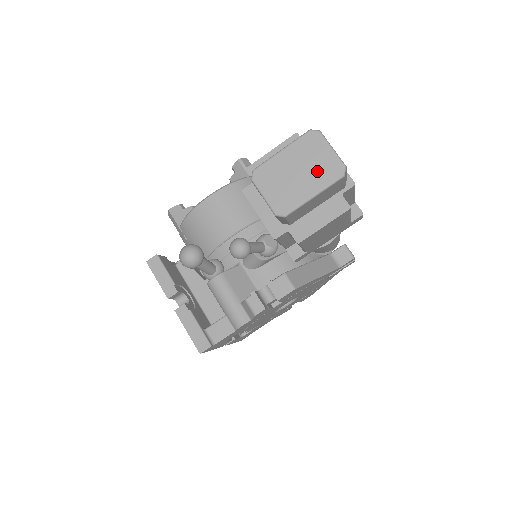
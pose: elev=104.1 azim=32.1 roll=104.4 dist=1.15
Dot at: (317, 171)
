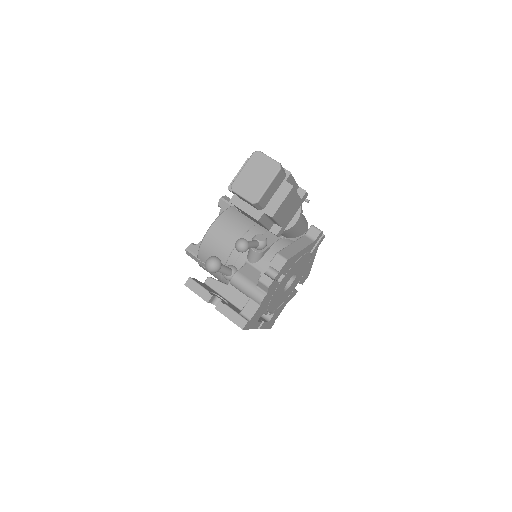
Dot at: (266, 172)
